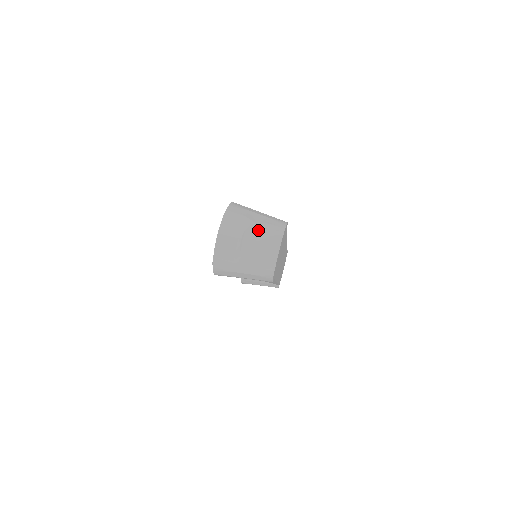
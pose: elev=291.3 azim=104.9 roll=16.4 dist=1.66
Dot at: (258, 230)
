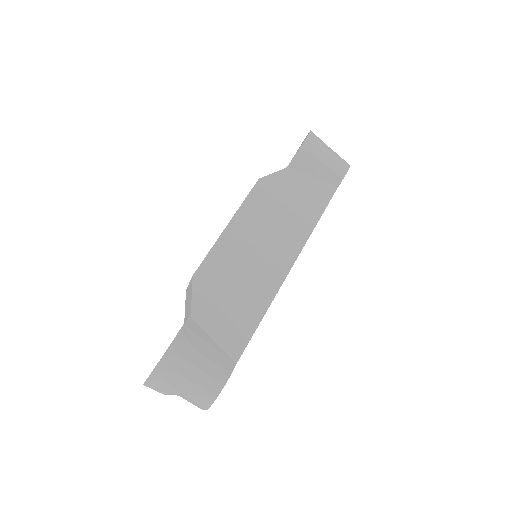
Dot at: (184, 396)
